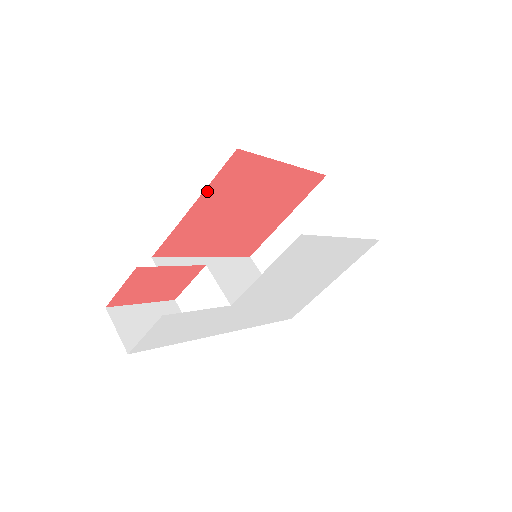
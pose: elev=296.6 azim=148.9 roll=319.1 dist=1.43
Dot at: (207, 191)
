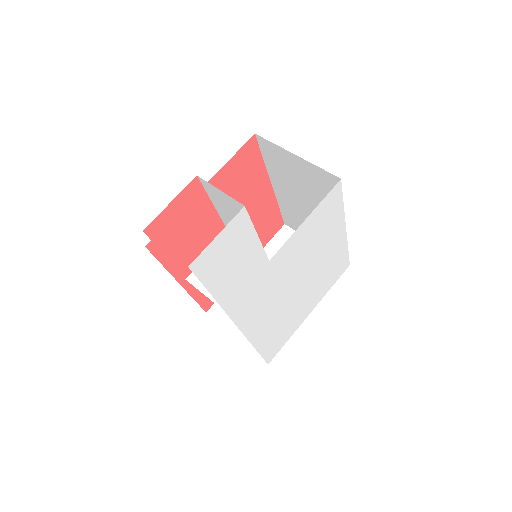
Dot at: (219, 174)
